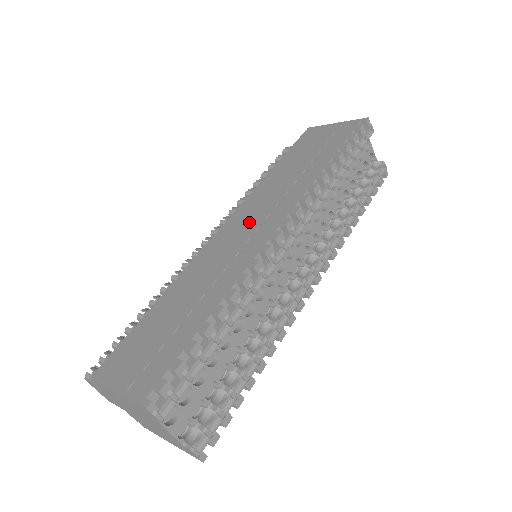
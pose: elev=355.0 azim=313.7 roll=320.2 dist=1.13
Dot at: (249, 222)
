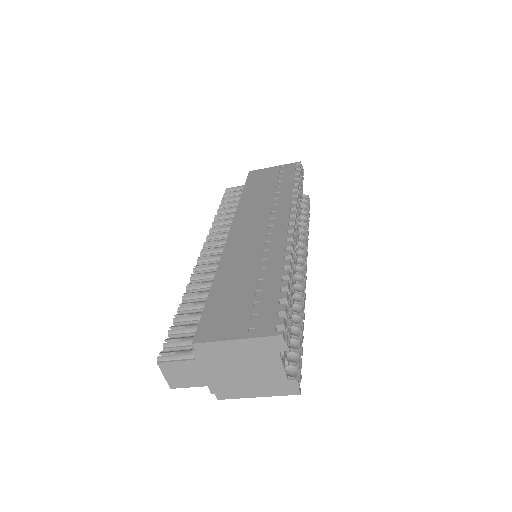
Dot at: (256, 226)
